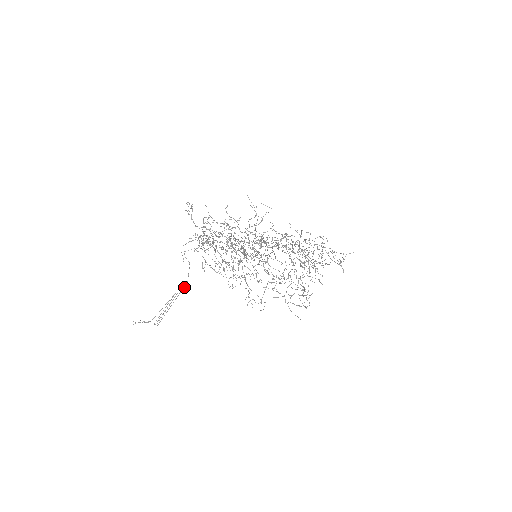
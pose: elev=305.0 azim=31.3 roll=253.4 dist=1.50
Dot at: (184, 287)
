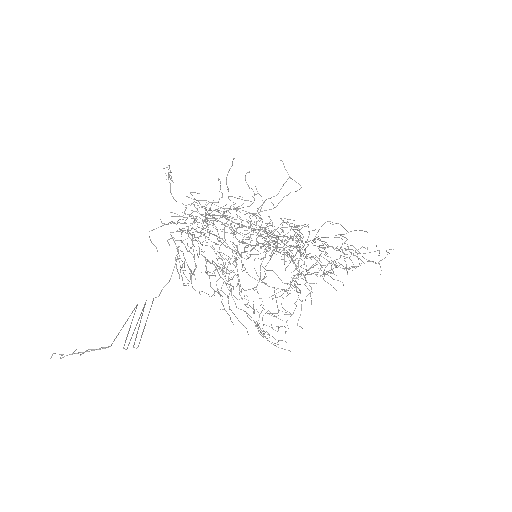
Dot at: (160, 292)
